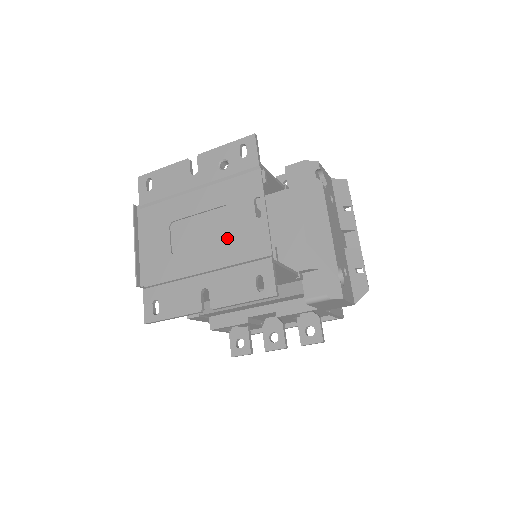
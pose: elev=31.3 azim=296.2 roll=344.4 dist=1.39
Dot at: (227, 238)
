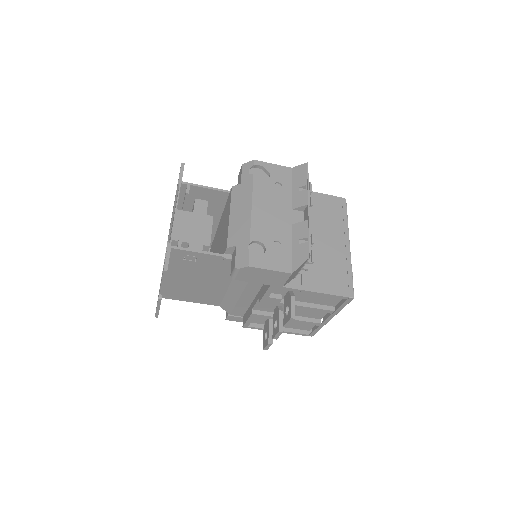
Dot at: occluded
